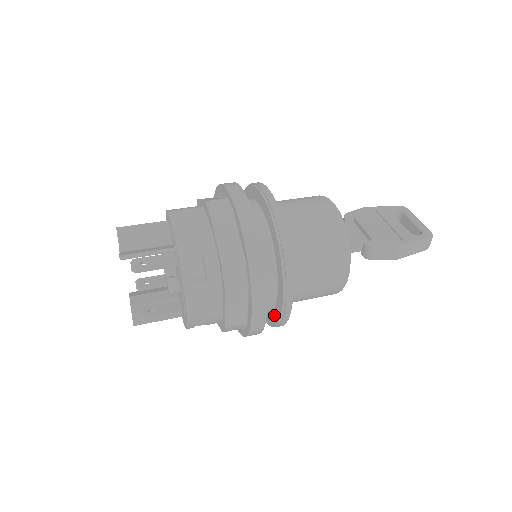
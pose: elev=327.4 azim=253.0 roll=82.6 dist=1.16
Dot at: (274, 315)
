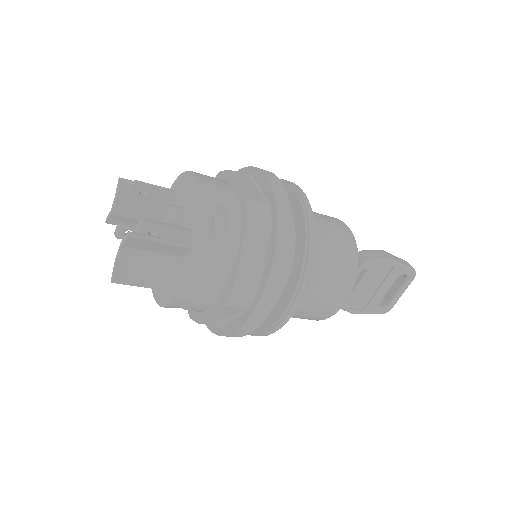
Dot at: (297, 223)
